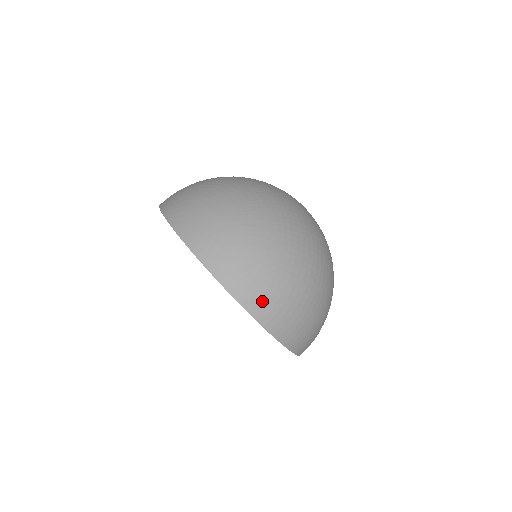
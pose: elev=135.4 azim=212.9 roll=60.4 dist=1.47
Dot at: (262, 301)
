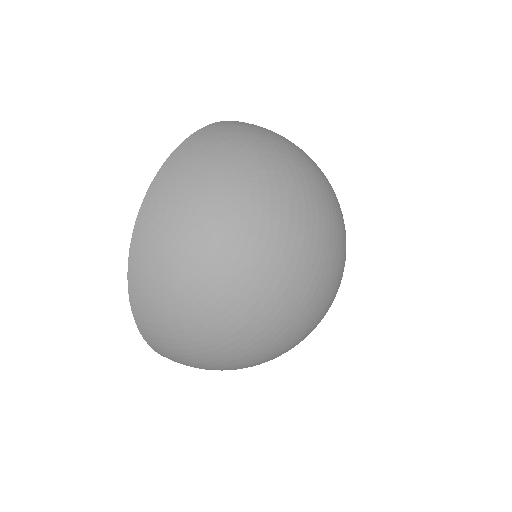
Dot at: (155, 339)
